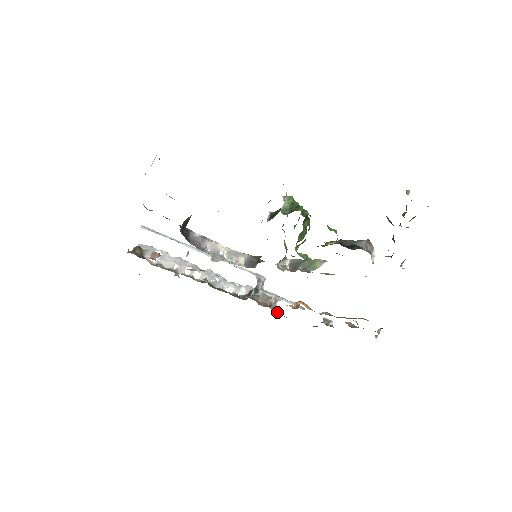
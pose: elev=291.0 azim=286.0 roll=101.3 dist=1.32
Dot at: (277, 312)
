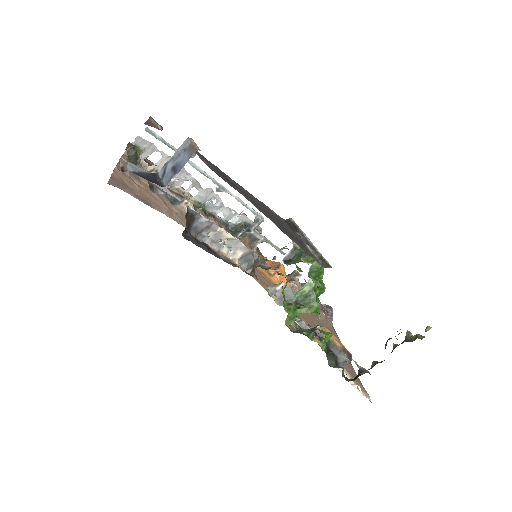
Dot at: (257, 251)
